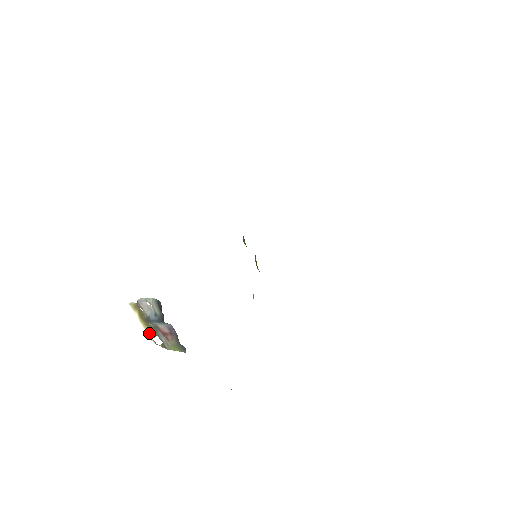
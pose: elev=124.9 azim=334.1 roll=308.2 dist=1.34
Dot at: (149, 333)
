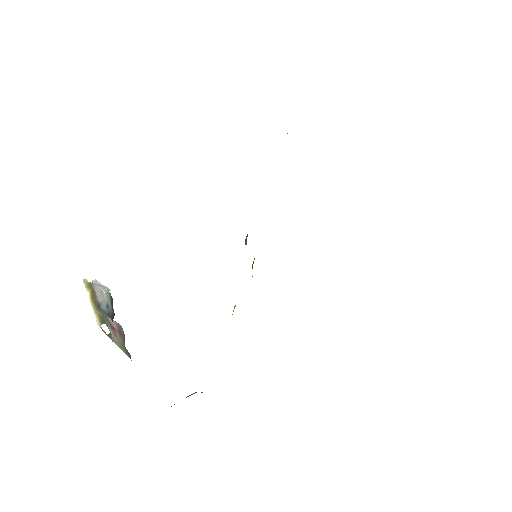
Dot at: (98, 317)
